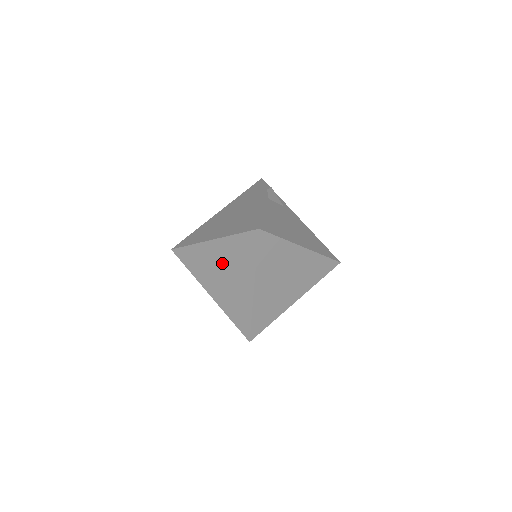
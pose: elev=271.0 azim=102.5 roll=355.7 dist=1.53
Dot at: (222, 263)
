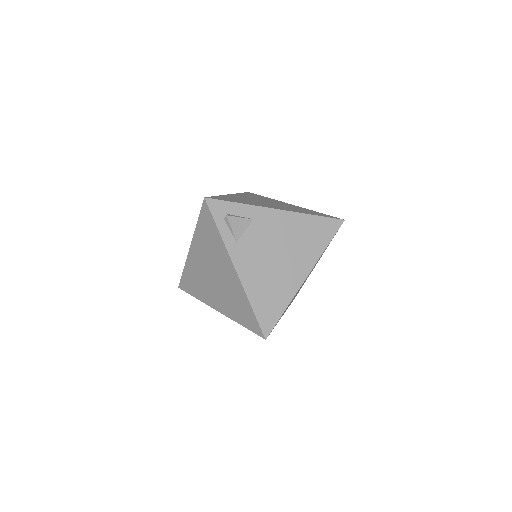
Dot at: occluded
